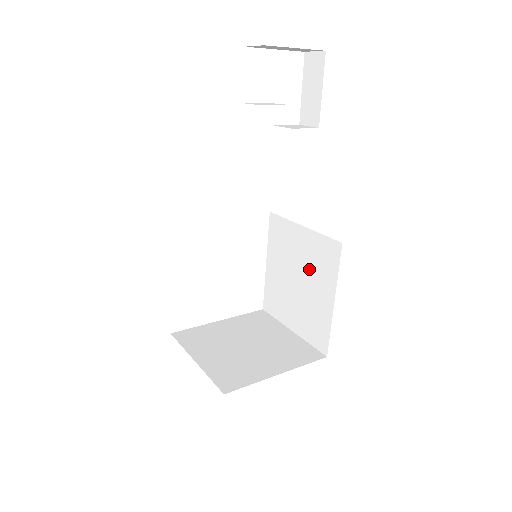
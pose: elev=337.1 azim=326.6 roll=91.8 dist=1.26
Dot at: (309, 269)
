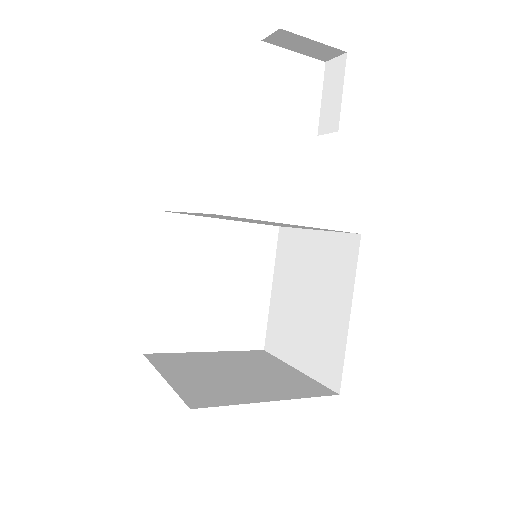
Dot at: (320, 280)
